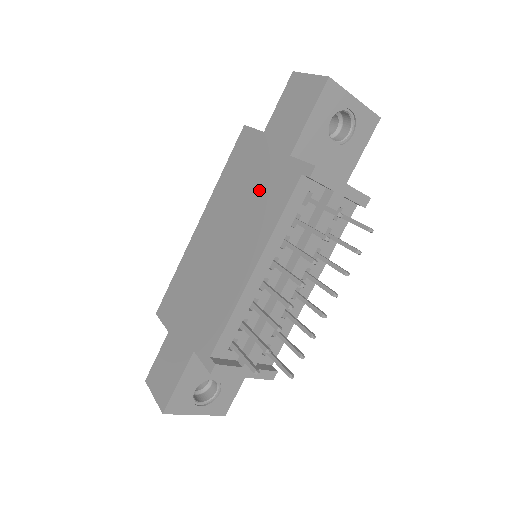
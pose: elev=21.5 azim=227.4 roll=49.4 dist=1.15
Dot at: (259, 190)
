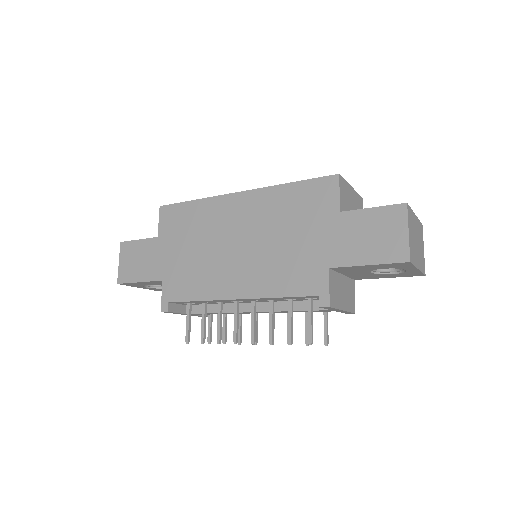
Dot at: (291, 252)
